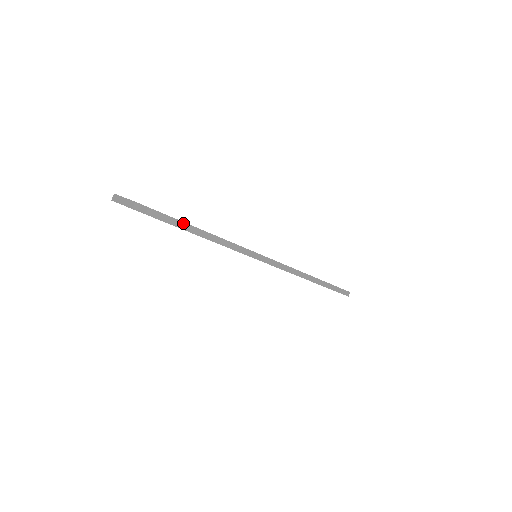
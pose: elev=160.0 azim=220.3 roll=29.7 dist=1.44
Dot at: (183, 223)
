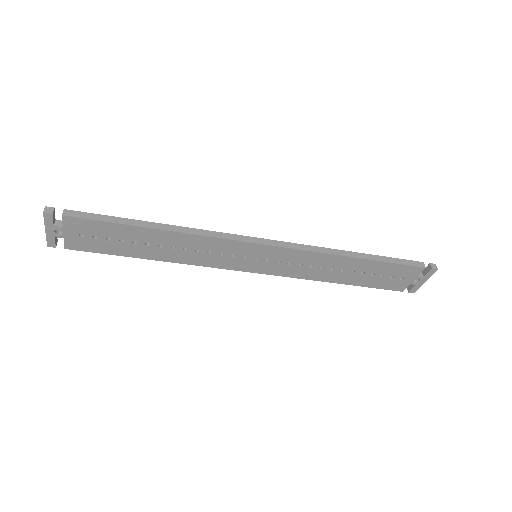
Dot at: (115, 218)
